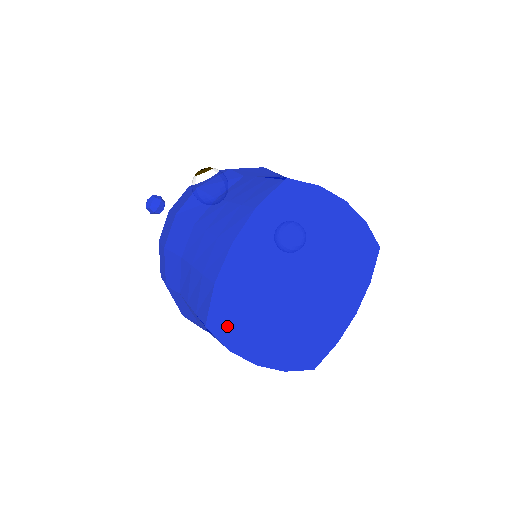
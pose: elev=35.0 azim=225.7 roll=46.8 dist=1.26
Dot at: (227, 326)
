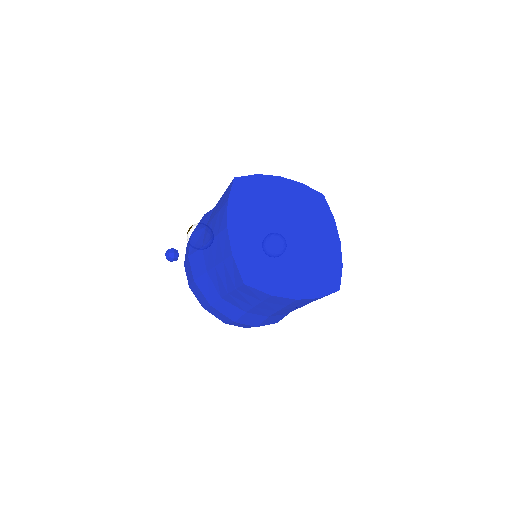
Dot at: (258, 279)
